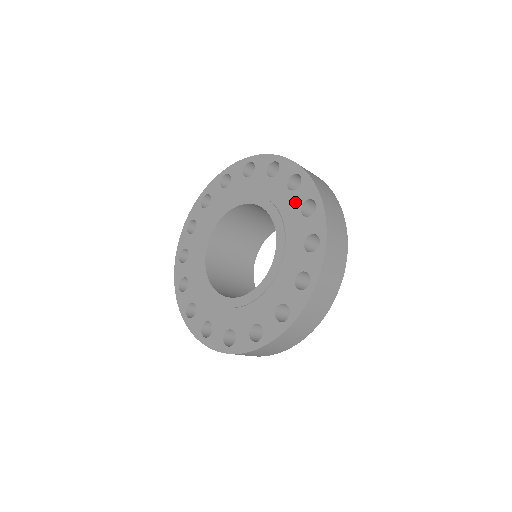
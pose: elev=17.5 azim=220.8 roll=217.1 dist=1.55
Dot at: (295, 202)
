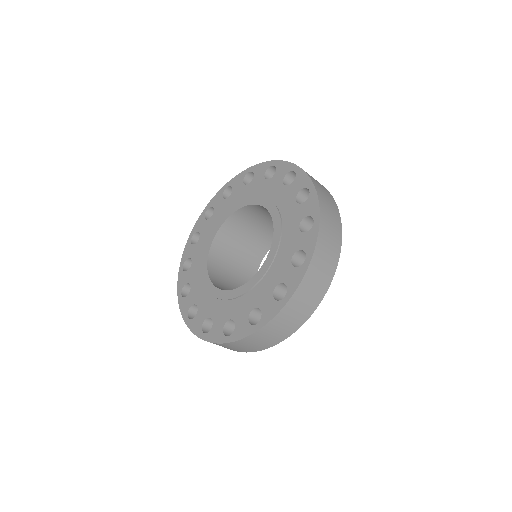
Dot at: (276, 183)
